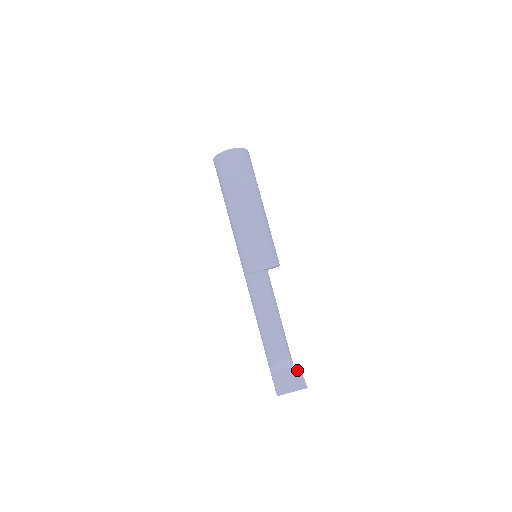
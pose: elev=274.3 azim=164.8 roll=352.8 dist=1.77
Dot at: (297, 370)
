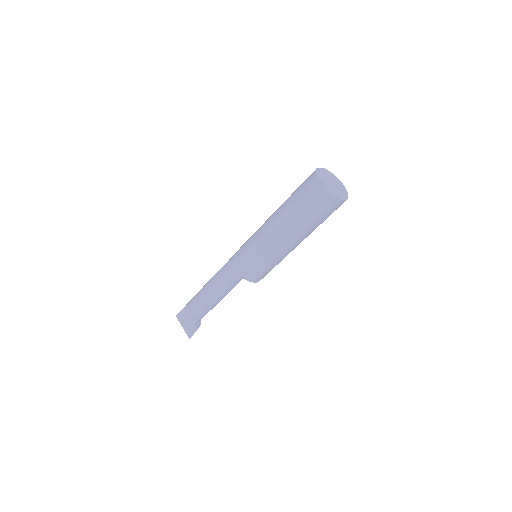
Dot at: (196, 327)
